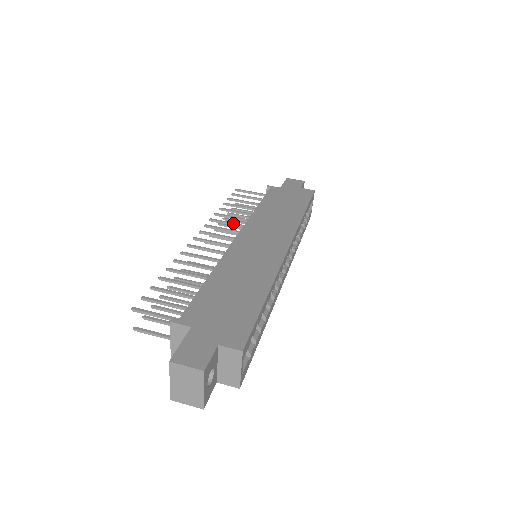
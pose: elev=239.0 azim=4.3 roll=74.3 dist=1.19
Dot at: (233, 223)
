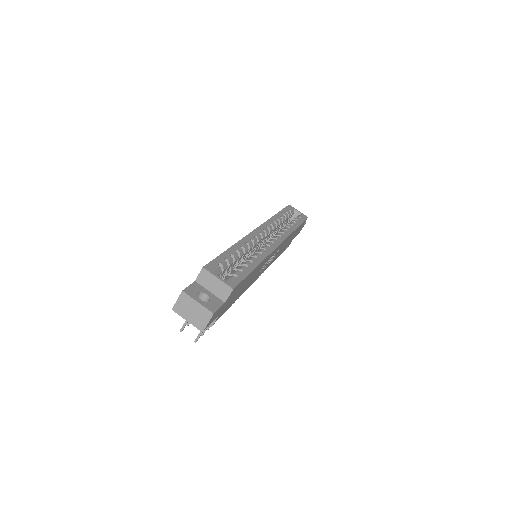
Dot at: occluded
